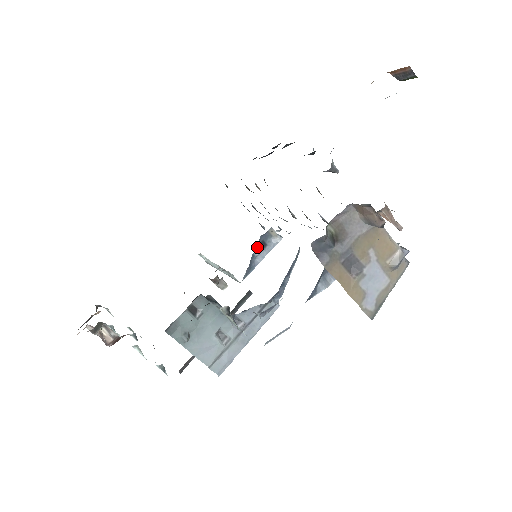
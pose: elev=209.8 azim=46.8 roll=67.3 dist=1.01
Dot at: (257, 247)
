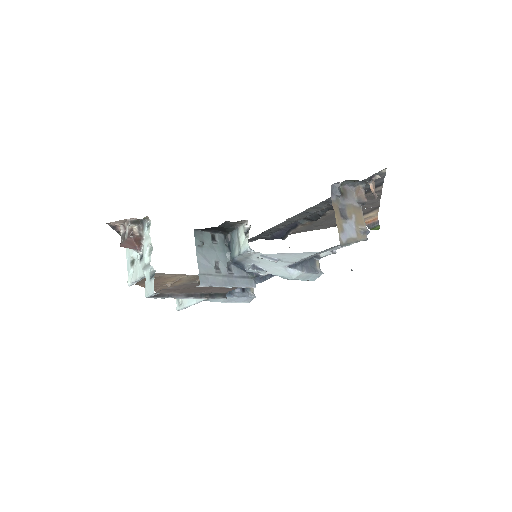
Dot at: occluded
